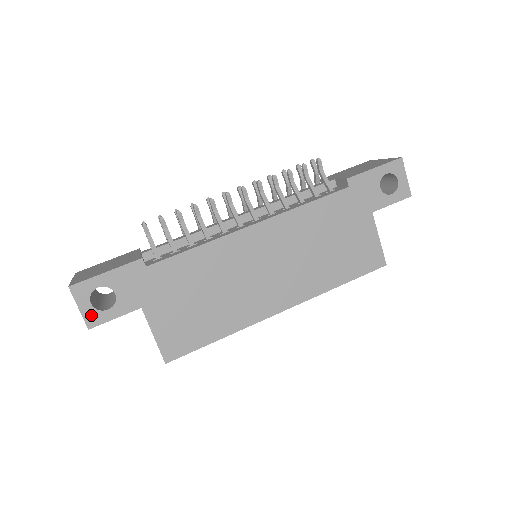
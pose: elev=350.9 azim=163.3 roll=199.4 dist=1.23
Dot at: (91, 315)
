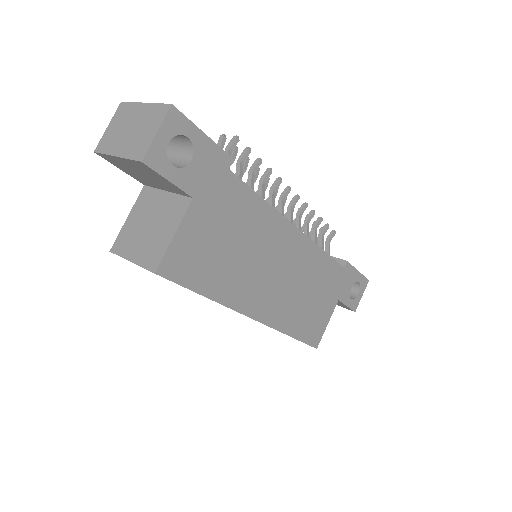
Dot at: (158, 152)
